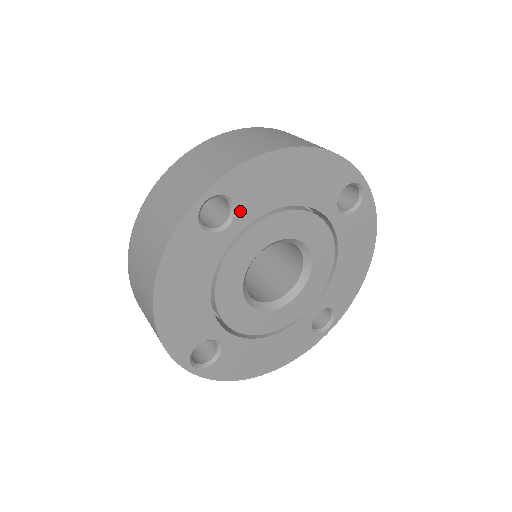
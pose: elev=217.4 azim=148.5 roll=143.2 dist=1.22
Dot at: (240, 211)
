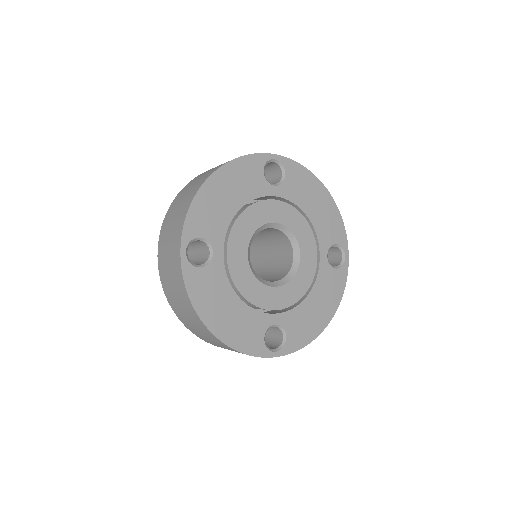
Dot at: (212, 239)
